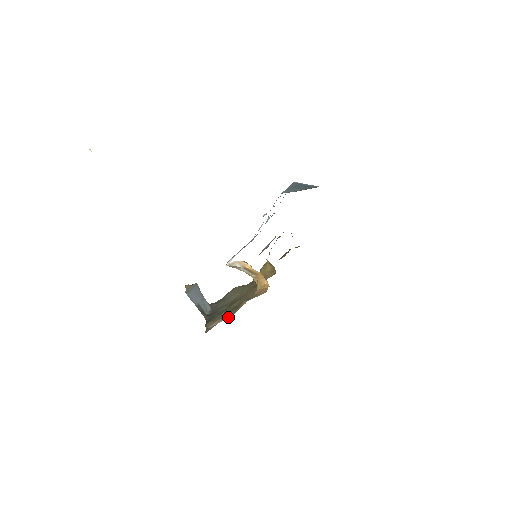
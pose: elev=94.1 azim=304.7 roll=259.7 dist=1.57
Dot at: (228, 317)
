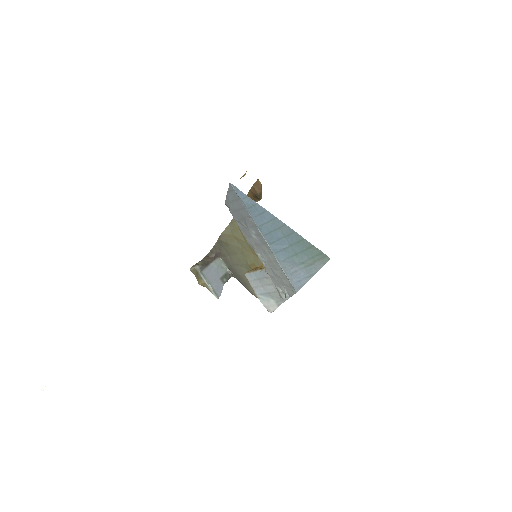
Dot at: occluded
